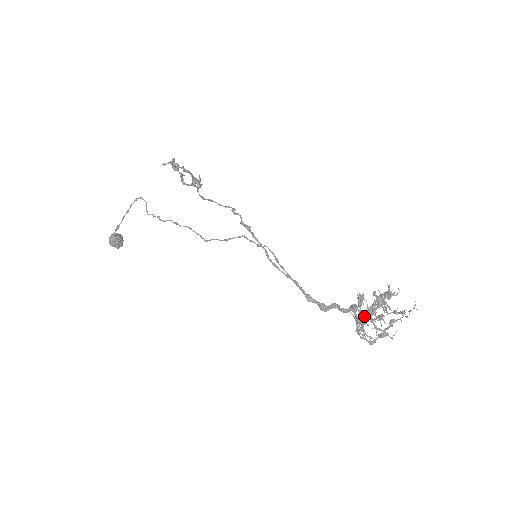
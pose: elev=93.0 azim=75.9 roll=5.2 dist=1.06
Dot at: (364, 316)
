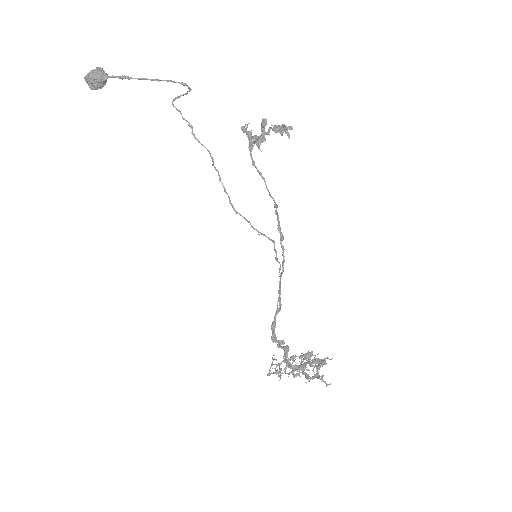
Dot at: (300, 367)
